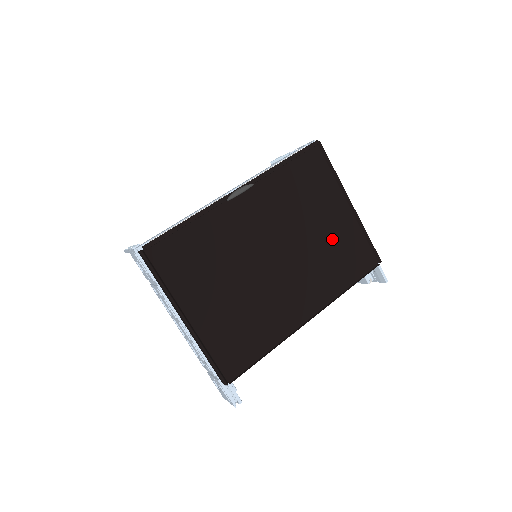
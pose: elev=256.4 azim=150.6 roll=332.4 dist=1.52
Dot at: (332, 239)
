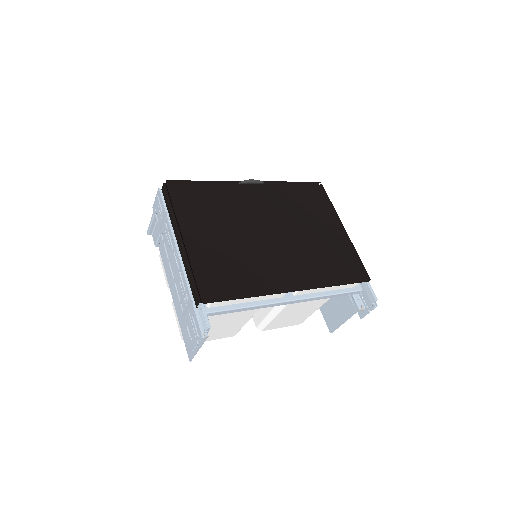
Dot at: (325, 245)
